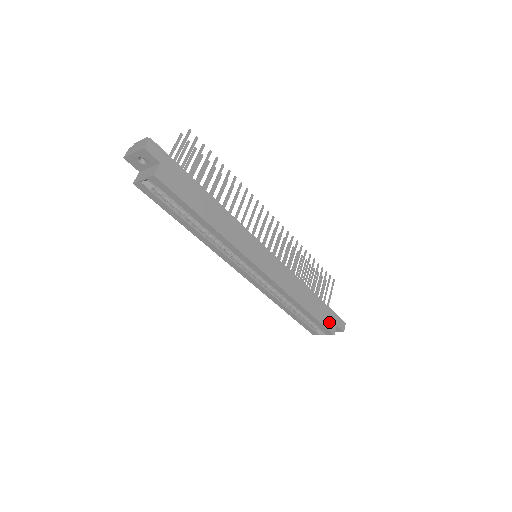
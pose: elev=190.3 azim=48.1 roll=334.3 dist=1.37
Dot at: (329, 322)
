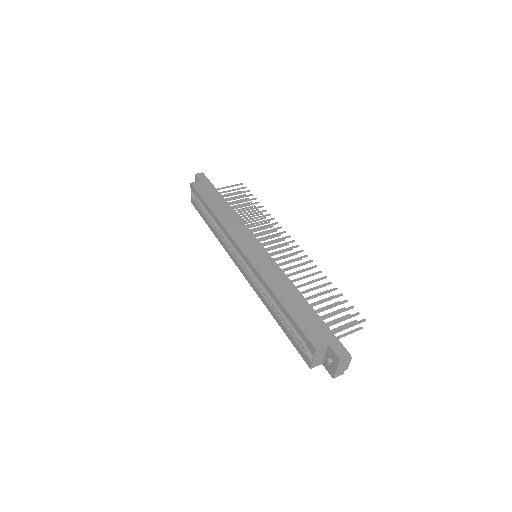
Dot at: (314, 333)
